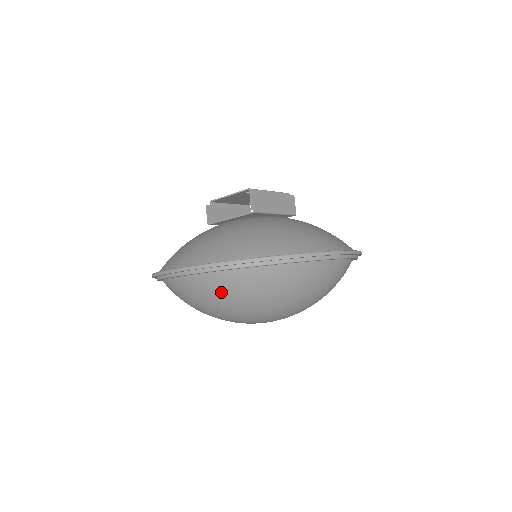
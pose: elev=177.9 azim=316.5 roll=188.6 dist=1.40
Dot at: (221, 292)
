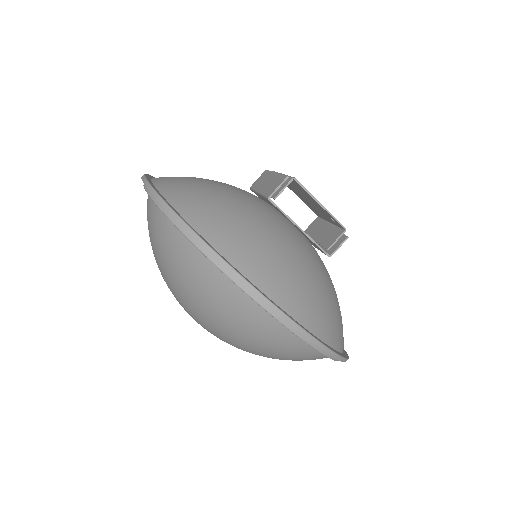
Dot at: (279, 349)
